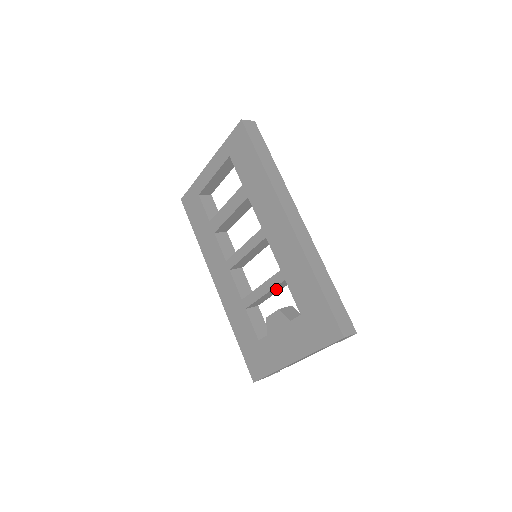
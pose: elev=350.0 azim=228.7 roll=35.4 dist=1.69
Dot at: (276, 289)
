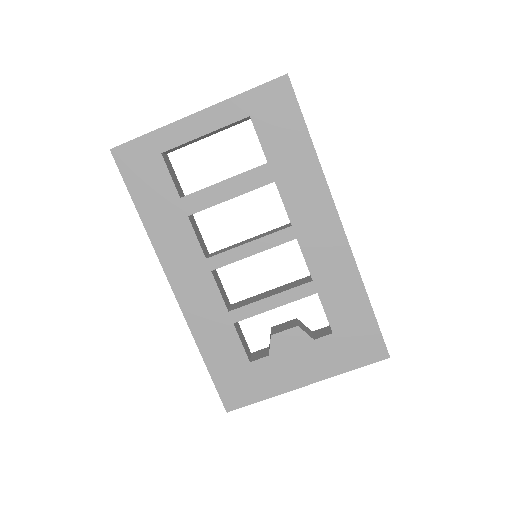
Dot at: occluded
